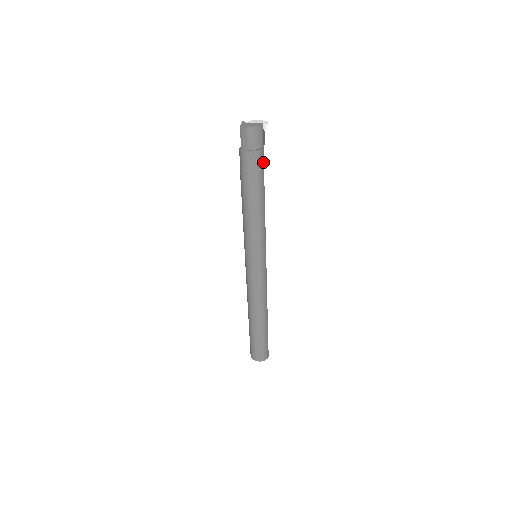
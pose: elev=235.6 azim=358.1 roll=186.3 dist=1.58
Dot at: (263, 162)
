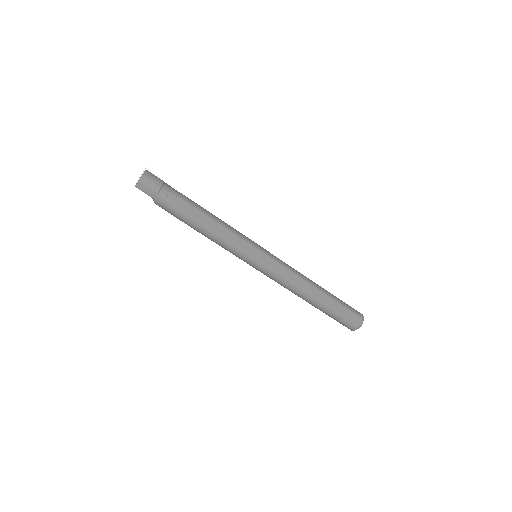
Dot at: (177, 191)
